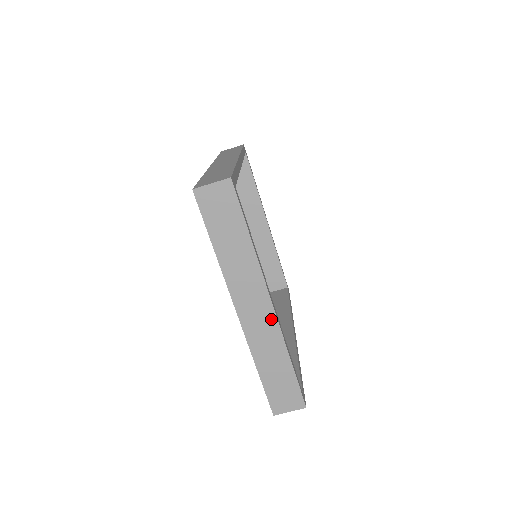
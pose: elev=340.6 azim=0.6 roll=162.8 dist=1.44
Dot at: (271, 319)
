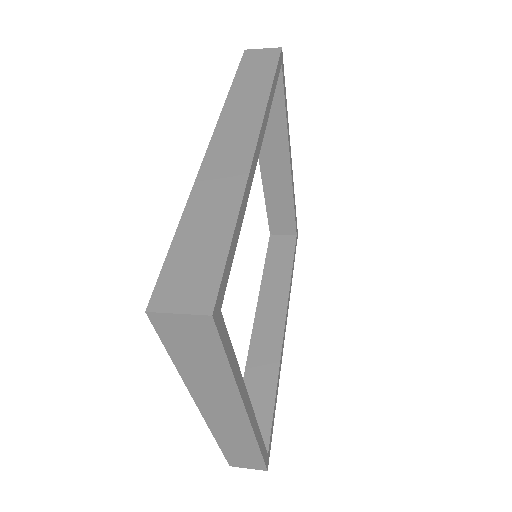
Dot at: (243, 424)
